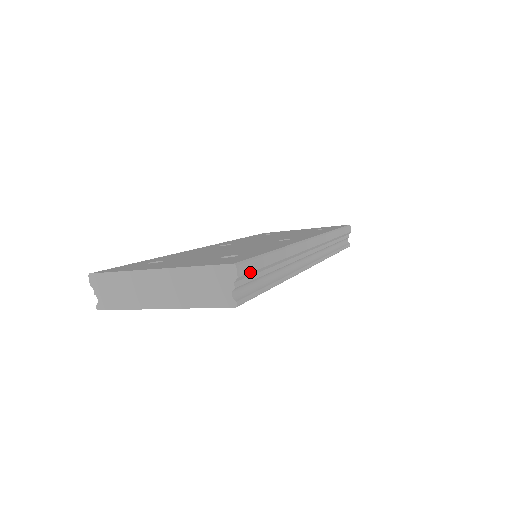
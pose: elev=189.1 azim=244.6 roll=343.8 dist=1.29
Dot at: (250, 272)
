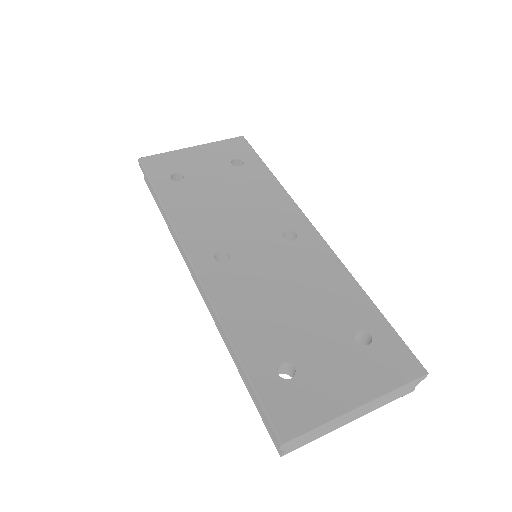
Dot at: occluded
